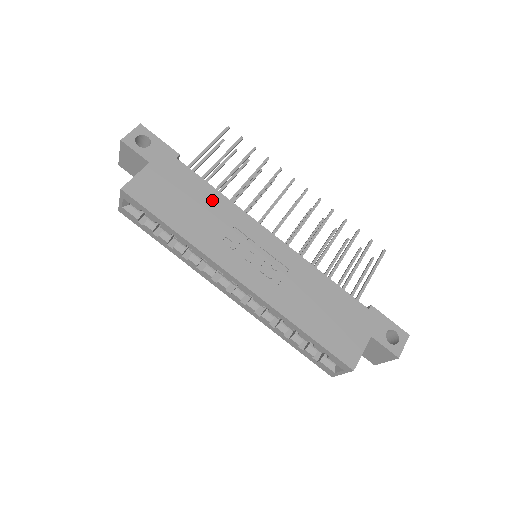
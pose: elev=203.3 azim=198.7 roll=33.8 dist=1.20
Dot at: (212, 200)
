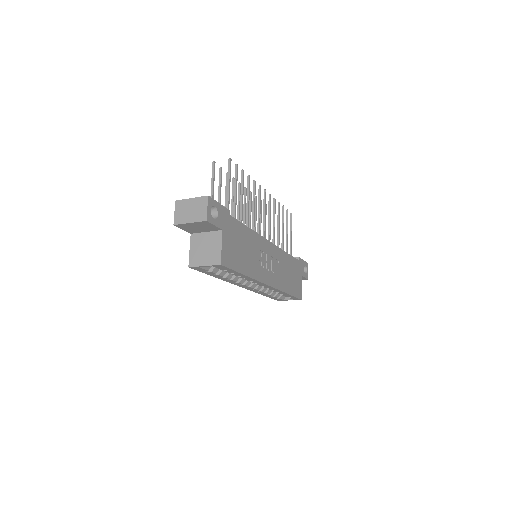
Dot at: (249, 237)
